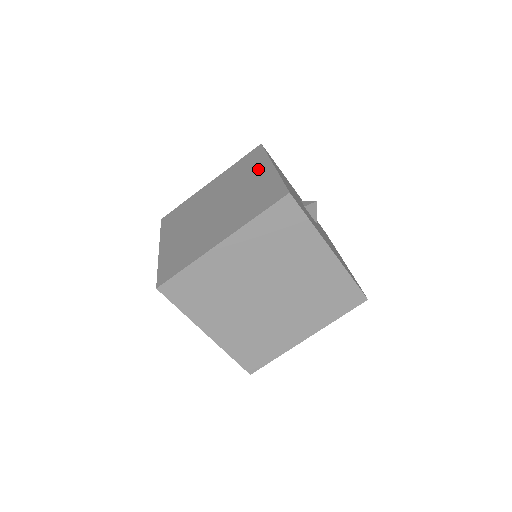
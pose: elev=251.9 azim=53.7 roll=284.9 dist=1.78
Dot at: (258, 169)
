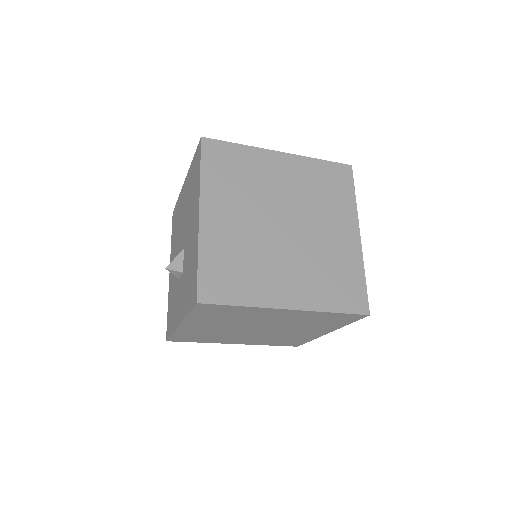
Dot at: (344, 219)
